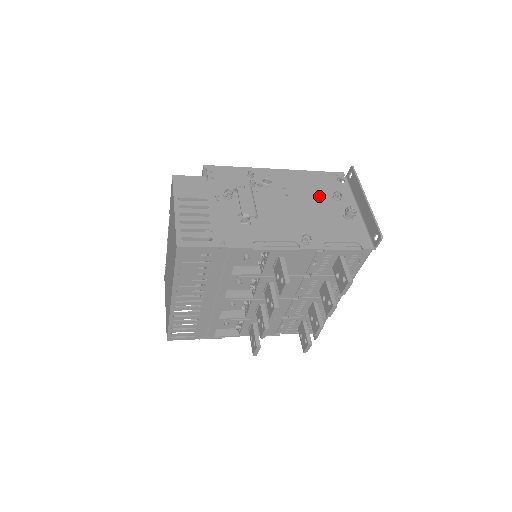
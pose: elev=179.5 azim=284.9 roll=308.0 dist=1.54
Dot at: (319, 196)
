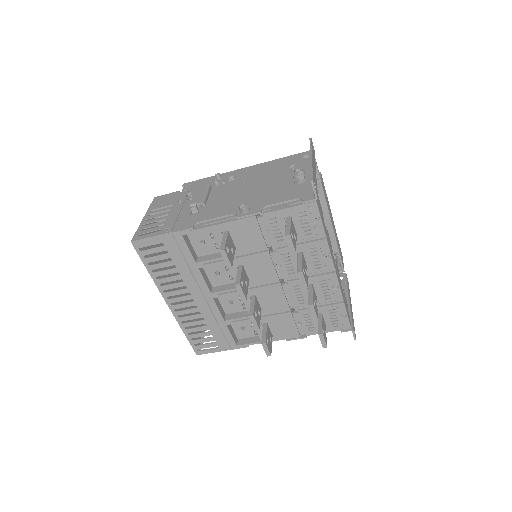
Dot at: (277, 174)
